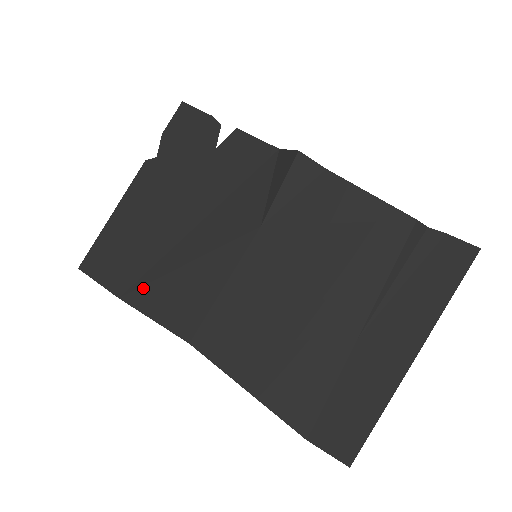
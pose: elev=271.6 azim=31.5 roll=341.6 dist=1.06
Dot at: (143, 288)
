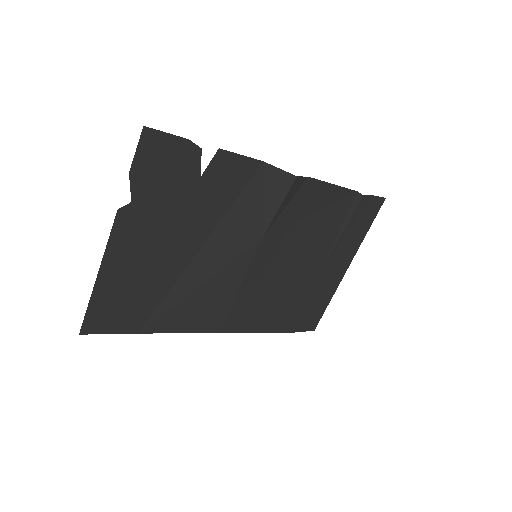
Dot at: (162, 317)
